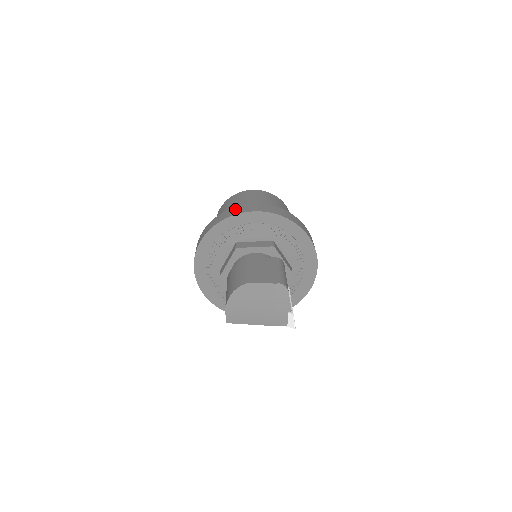
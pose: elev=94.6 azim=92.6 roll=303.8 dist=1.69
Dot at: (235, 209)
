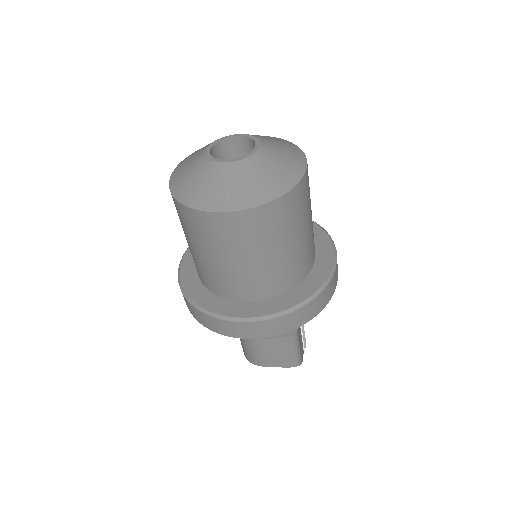
Dot at: (232, 328)
